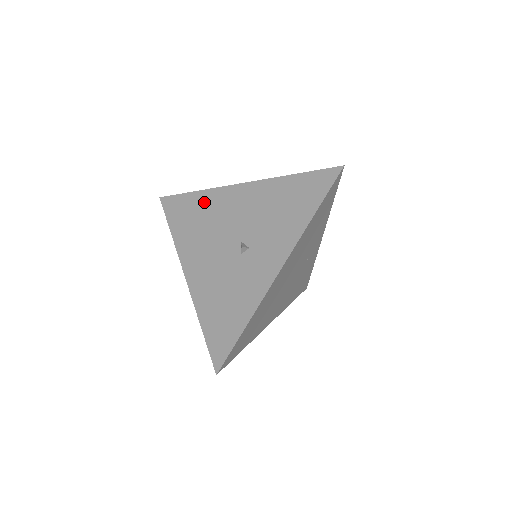
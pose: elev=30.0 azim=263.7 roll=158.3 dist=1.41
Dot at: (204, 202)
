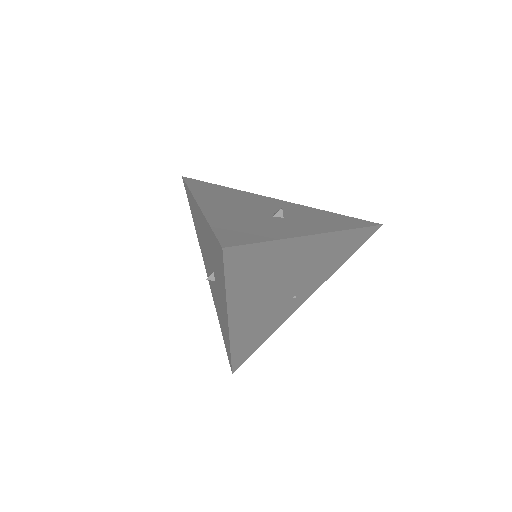
Dot at: (235, 192)
